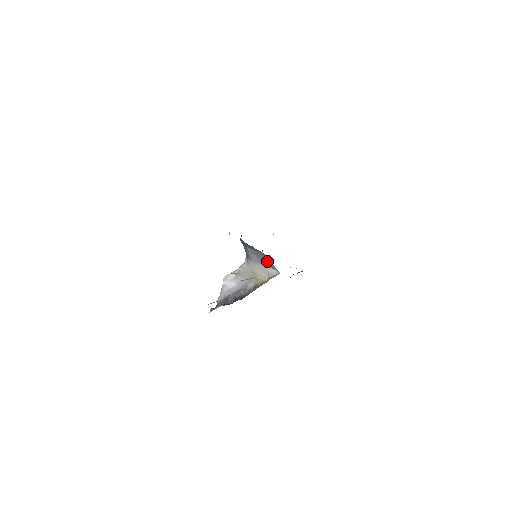
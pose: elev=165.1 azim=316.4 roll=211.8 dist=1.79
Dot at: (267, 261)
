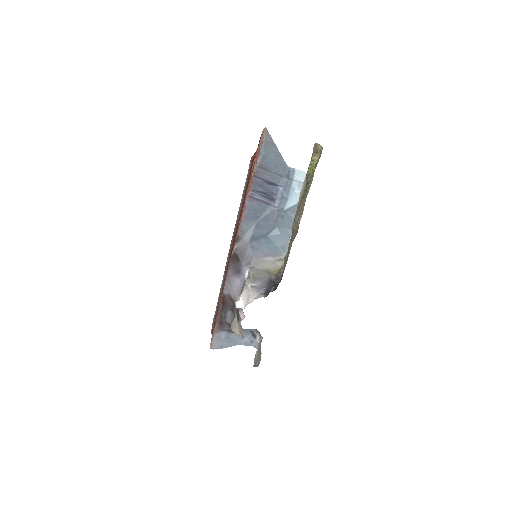
Dot at: (271, 247)
